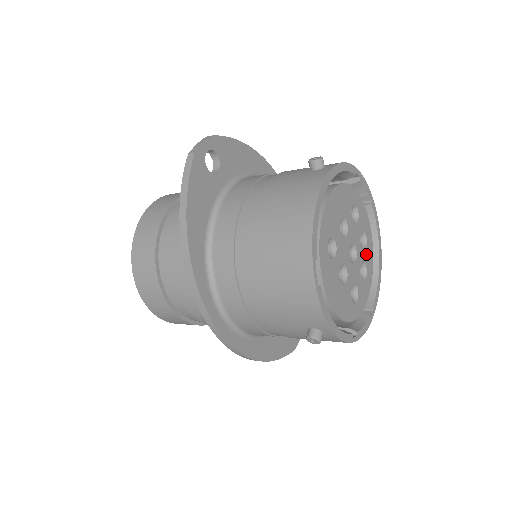
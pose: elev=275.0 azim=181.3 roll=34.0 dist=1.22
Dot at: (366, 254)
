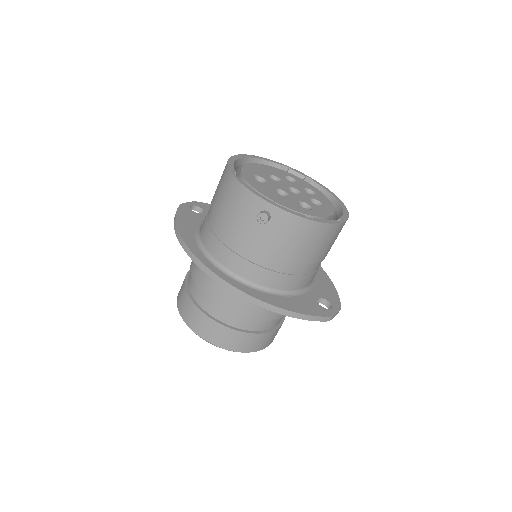
Dot at: (318, 198)
